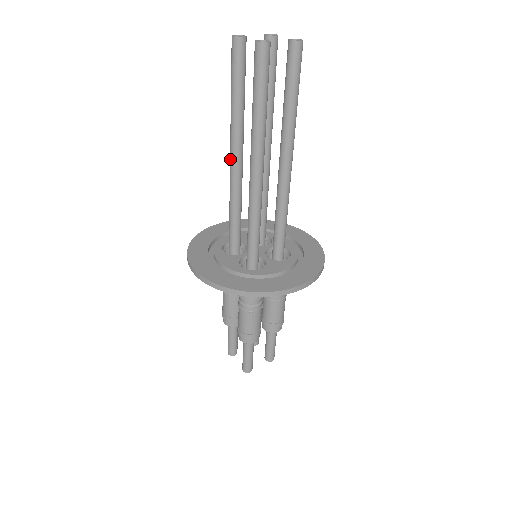
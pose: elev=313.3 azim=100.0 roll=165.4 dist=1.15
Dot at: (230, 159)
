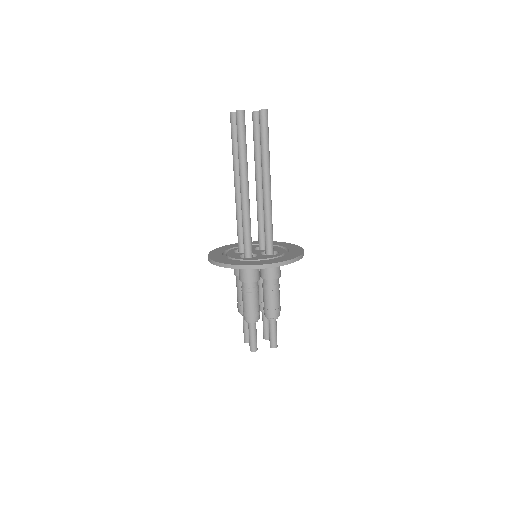
Dot at: (234, 186)
